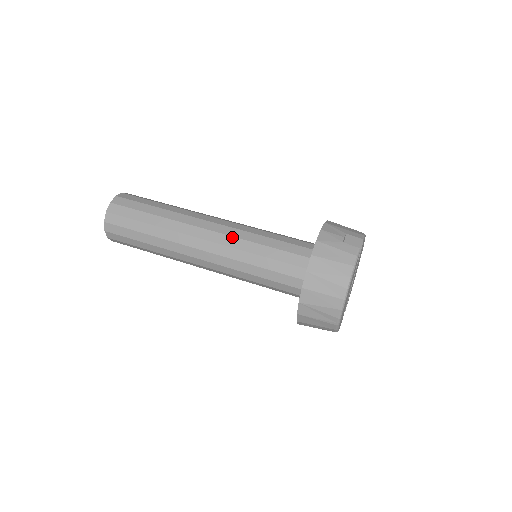
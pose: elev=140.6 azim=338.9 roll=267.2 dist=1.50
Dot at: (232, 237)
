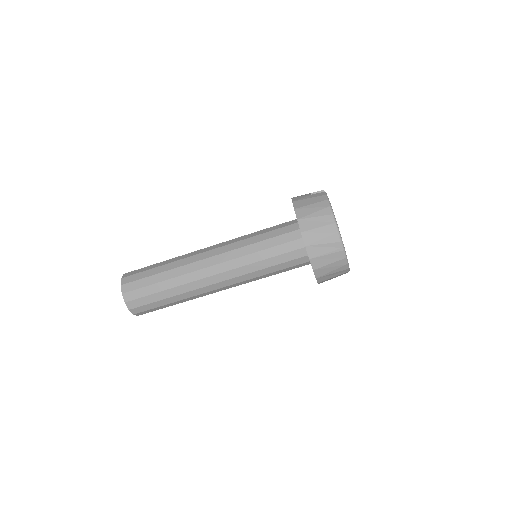
Dot at: (230, 244)
